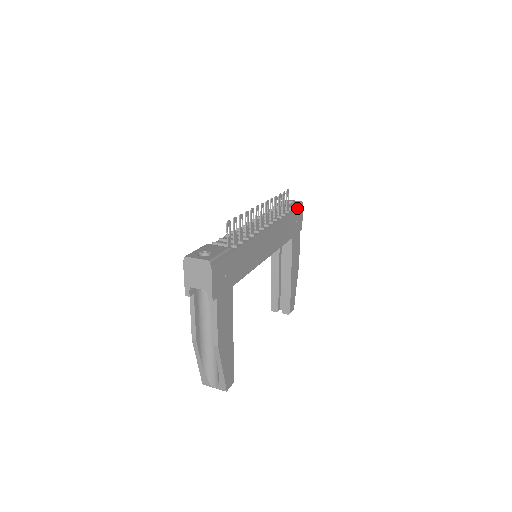
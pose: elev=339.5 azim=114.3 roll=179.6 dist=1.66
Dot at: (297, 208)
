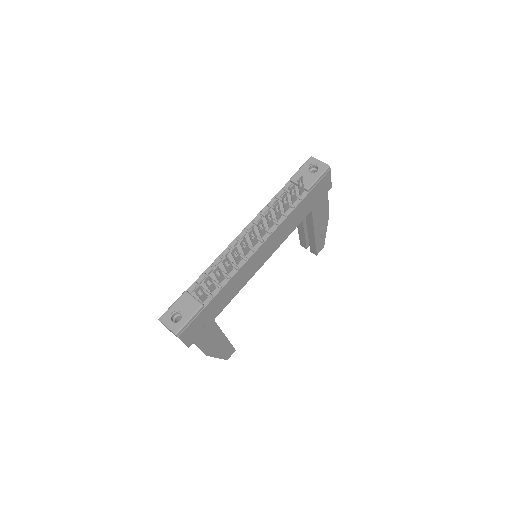
Dot at: (318, 182)
